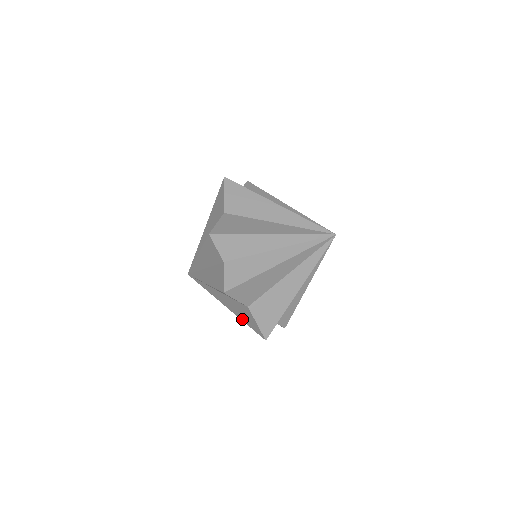
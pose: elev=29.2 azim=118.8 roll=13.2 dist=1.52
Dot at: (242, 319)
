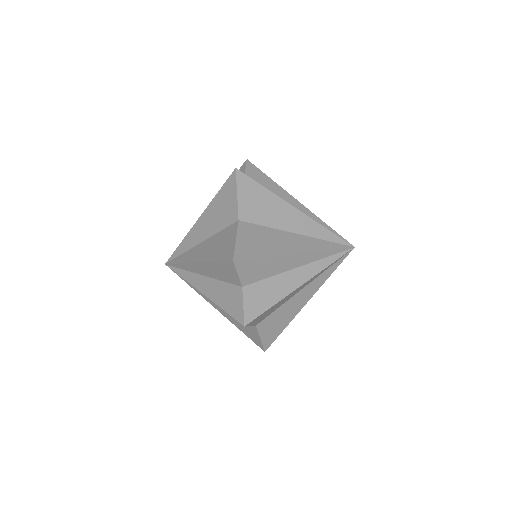
Dot at: (238, 327)
